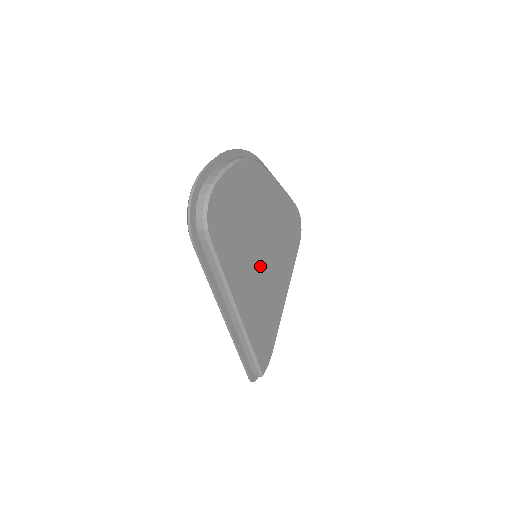
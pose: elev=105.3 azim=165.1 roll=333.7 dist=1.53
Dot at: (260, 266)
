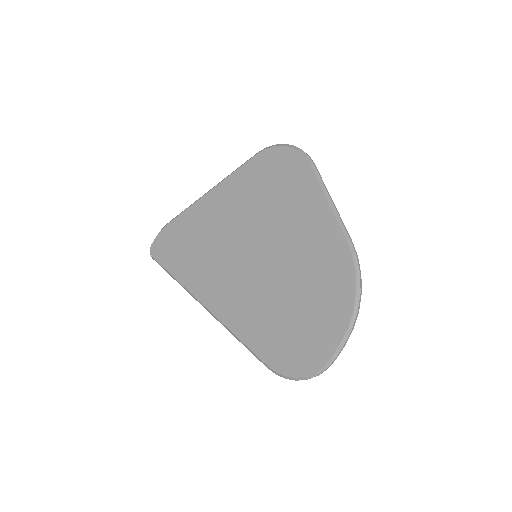
Dot at: occluded
